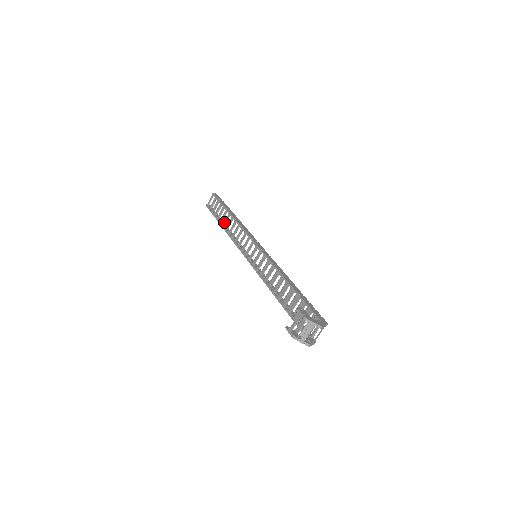
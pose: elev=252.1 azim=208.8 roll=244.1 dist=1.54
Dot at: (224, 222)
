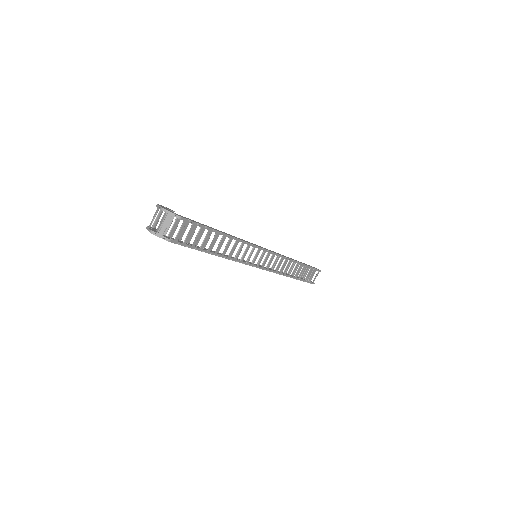
Dot at: (290, 270)
